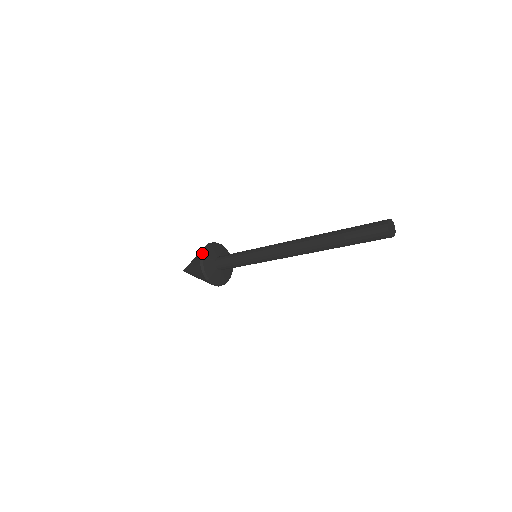
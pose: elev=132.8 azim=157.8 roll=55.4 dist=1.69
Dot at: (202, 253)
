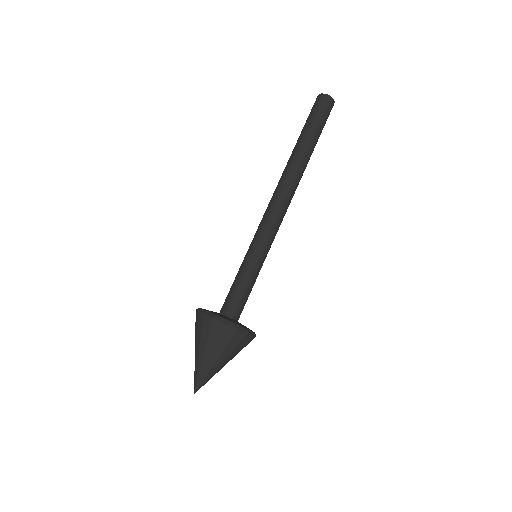
Dot at: (202, 311)
